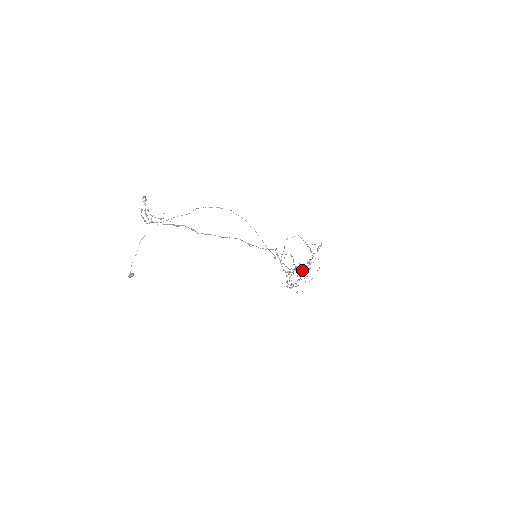
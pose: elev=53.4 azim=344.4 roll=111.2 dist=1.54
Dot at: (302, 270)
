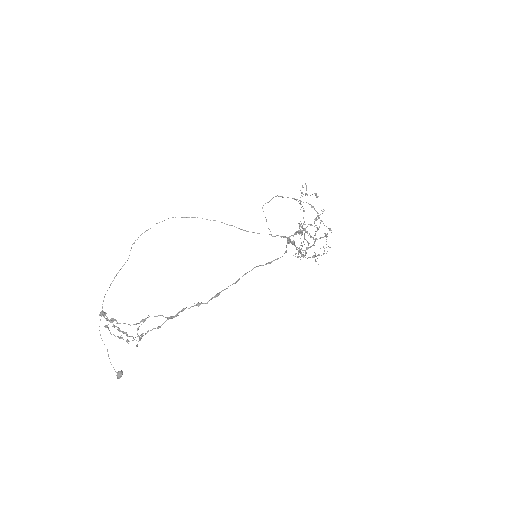
Dot at: occluded
